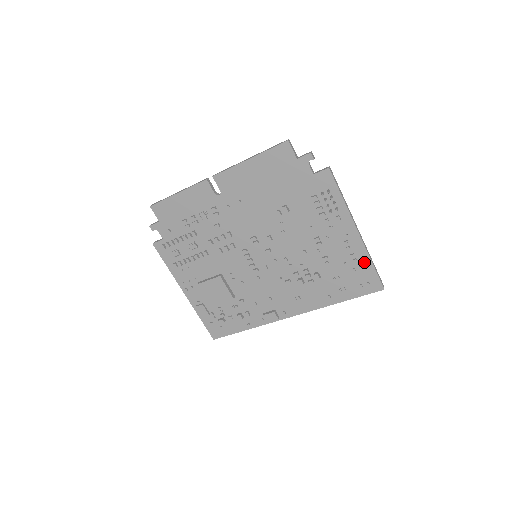
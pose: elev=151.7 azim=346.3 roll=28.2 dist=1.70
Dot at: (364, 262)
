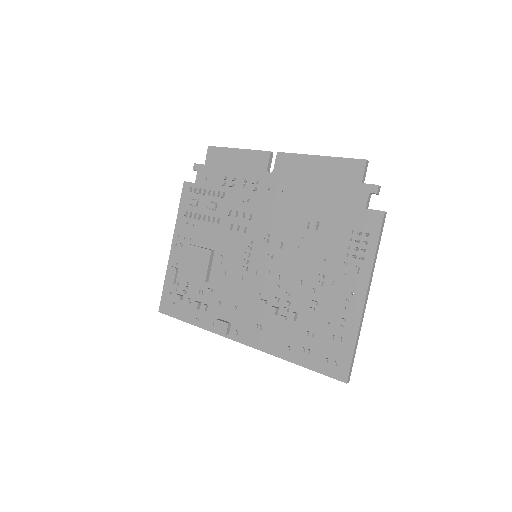
Dot at: (348, 336)
